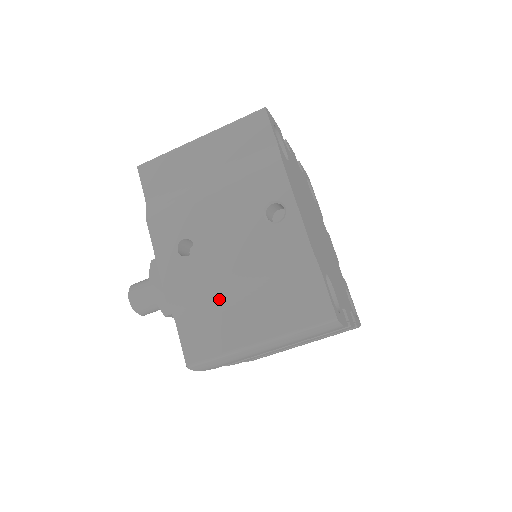
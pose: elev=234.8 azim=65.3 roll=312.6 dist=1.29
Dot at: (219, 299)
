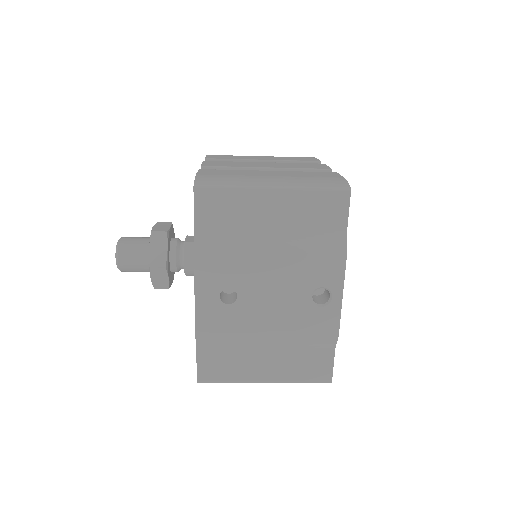
Dot at: (244, 344)
